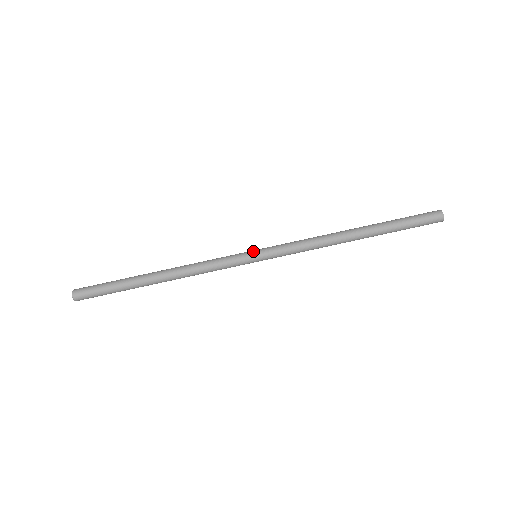
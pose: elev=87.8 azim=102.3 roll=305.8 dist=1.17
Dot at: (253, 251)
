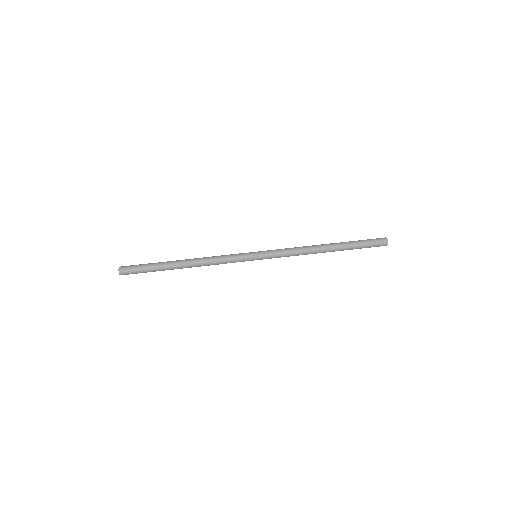
Dot at: occluded
